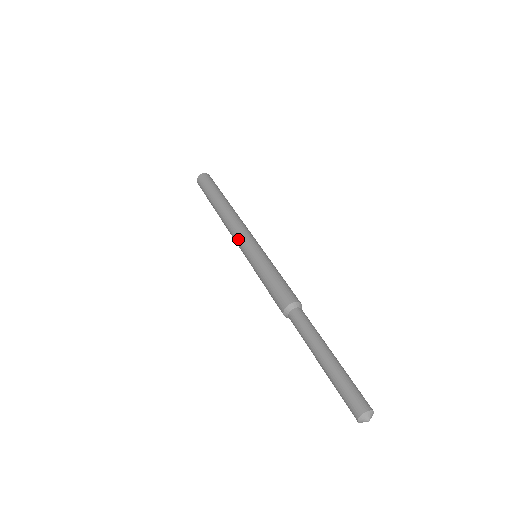
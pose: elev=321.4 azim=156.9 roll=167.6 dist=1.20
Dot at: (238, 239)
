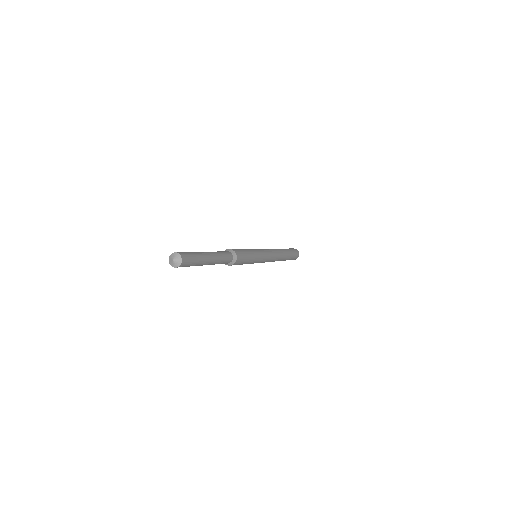
Dot at: occluded
